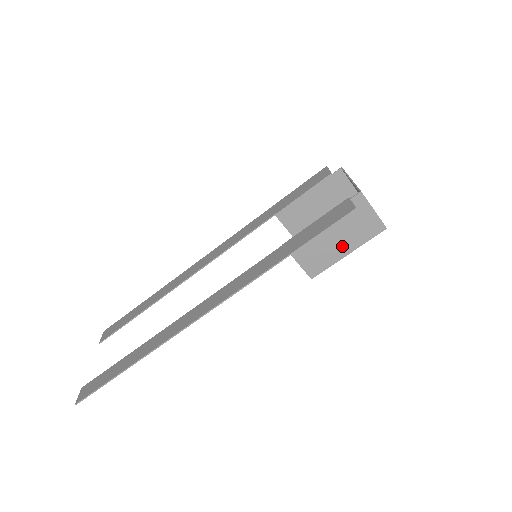
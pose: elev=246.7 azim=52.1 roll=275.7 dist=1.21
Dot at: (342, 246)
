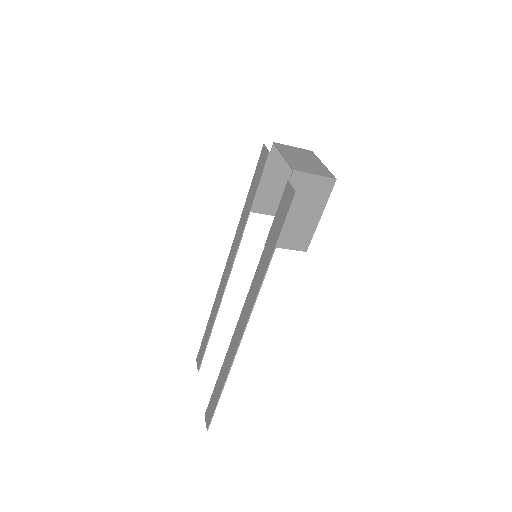
Dot at: (311, 215)
